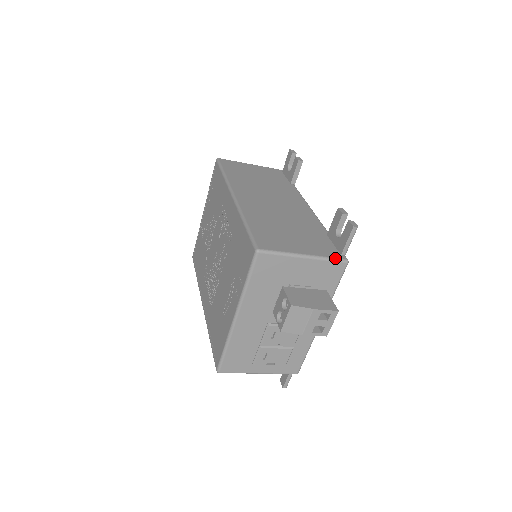
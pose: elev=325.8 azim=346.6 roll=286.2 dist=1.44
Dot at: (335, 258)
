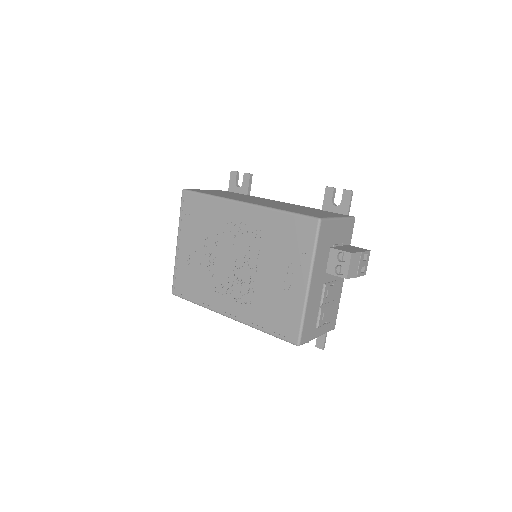
Dot at: (350, 217)
